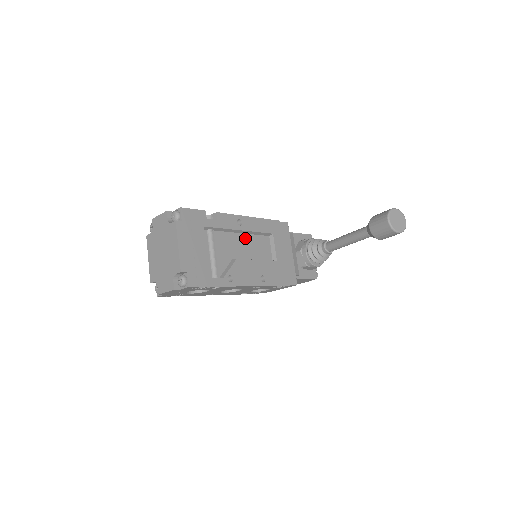
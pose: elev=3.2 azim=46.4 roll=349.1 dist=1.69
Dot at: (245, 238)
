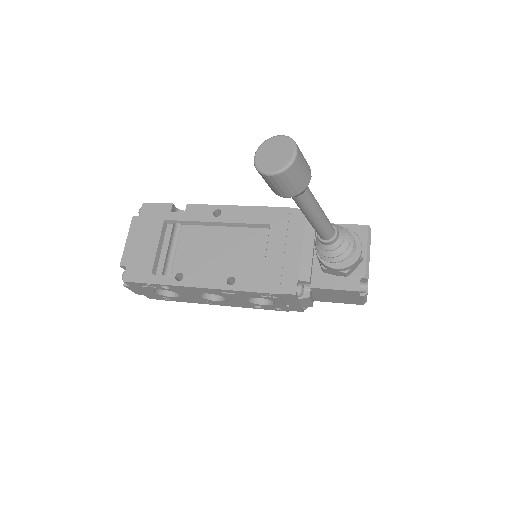
Dot at: (226, 232)
